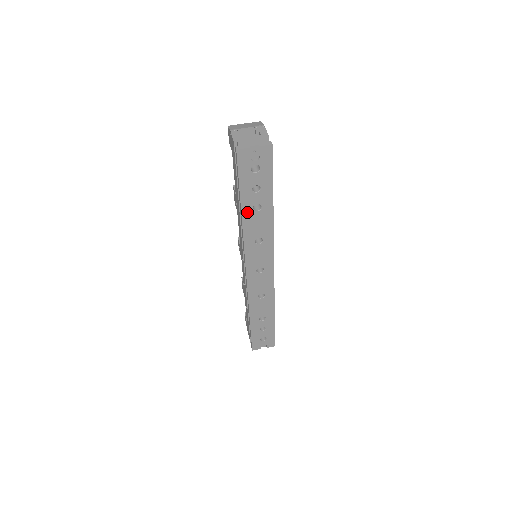
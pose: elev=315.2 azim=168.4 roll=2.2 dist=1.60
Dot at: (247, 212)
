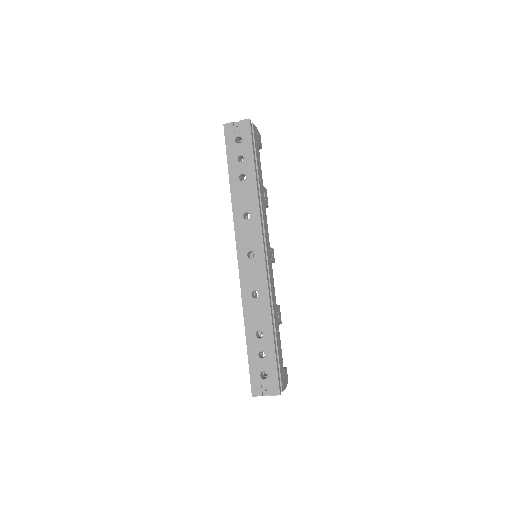
Dot at: (234, 182)
